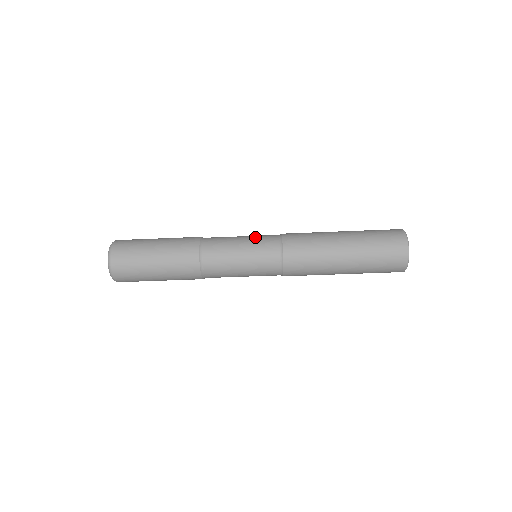
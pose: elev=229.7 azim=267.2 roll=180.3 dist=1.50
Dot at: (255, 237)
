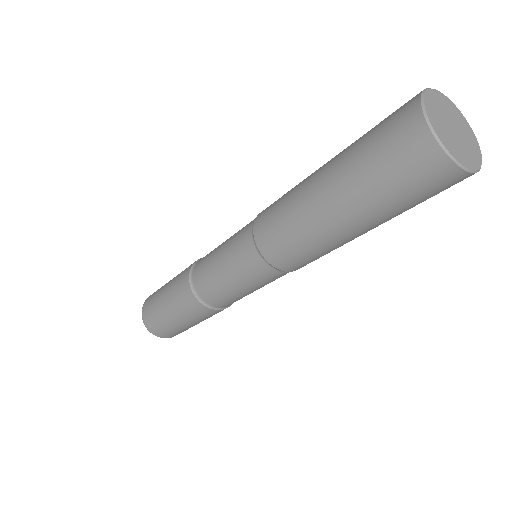
Dot at: occluded
